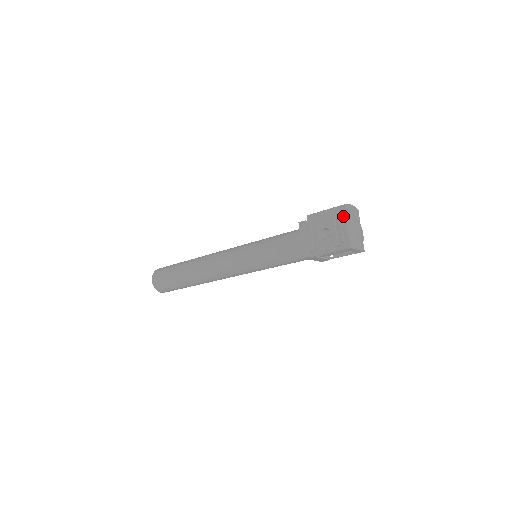
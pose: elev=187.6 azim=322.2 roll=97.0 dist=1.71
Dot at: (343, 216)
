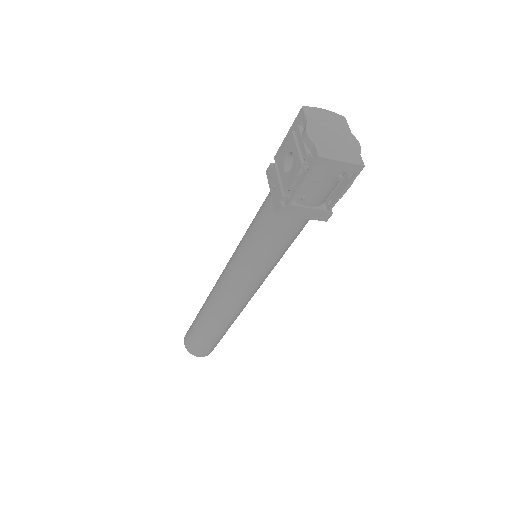
Dot at: (303, 122)
